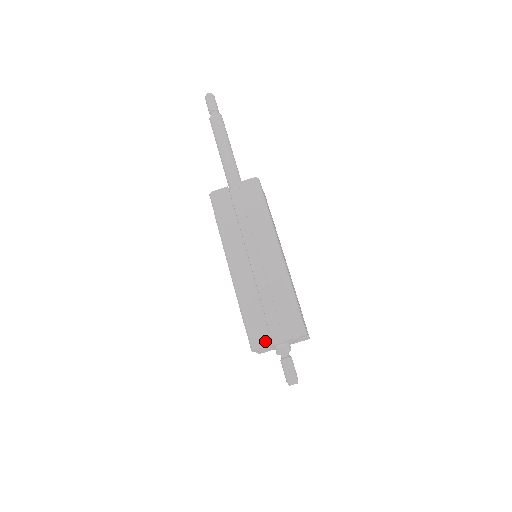
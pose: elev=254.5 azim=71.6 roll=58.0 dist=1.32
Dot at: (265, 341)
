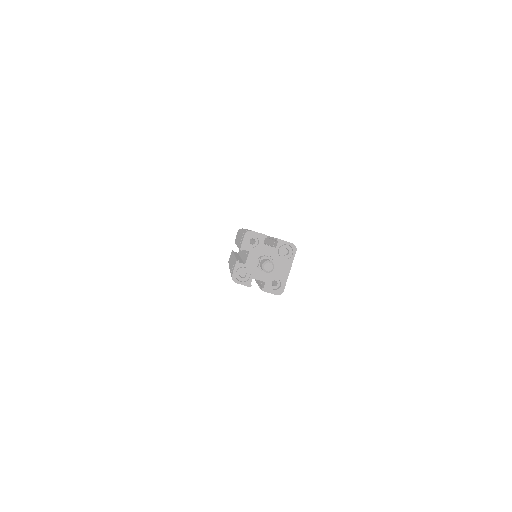
Dot at: (234, 266)
